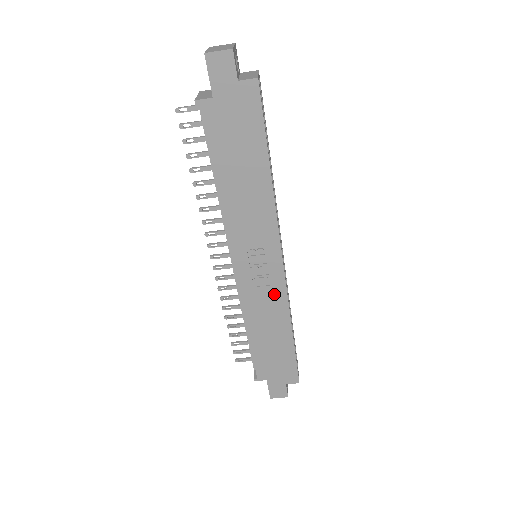
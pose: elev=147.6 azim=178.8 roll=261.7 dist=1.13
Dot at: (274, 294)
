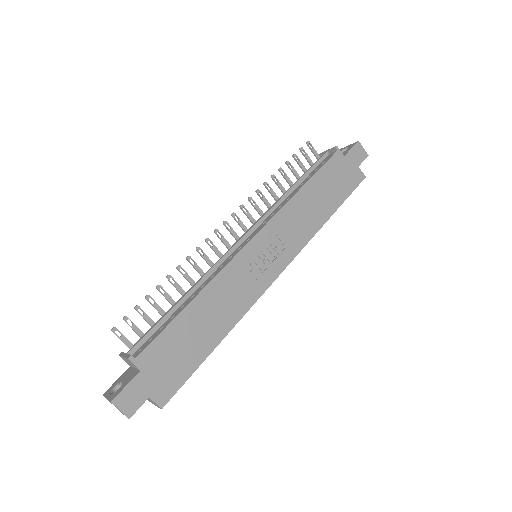
Dot at: (250, 290)
